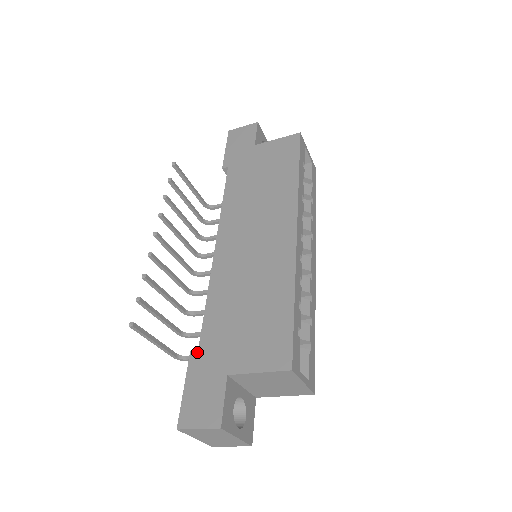
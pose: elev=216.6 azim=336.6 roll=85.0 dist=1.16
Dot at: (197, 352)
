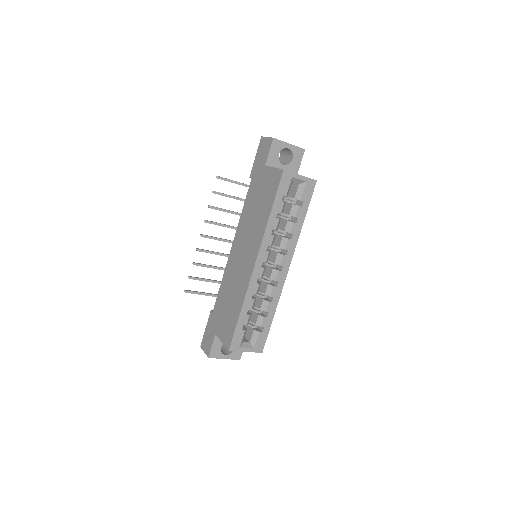
Dot at: (212, 313)
